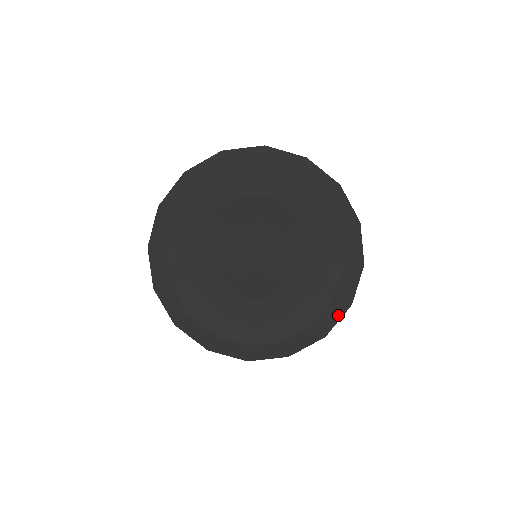
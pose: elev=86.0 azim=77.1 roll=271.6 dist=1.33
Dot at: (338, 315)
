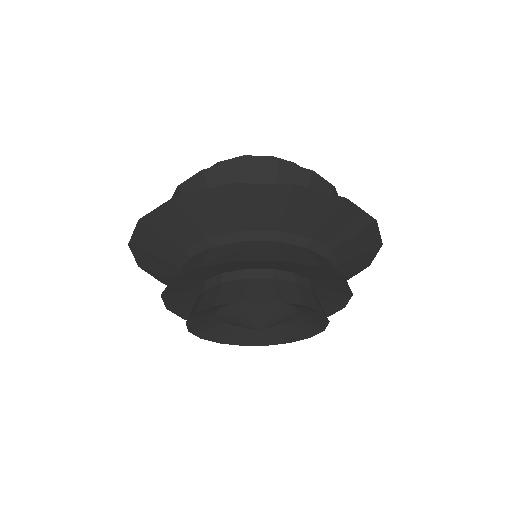
Dot at: (355, 274)
